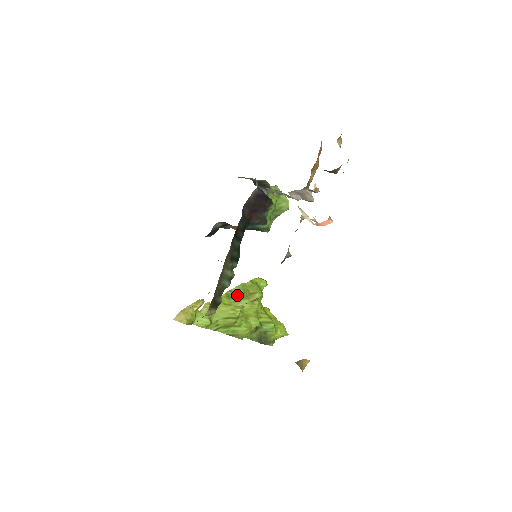
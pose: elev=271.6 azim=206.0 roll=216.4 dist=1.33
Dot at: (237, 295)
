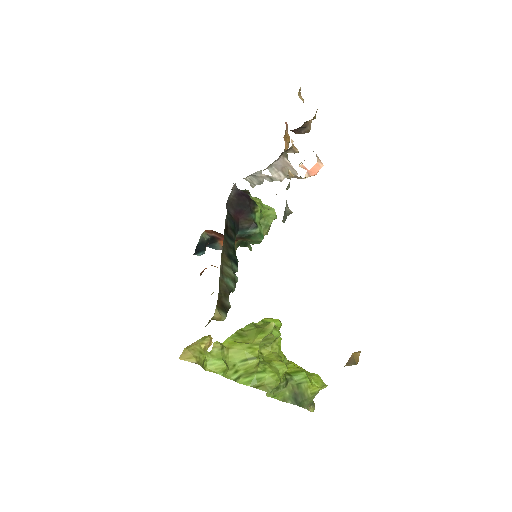
Dot at: (250, 332)
